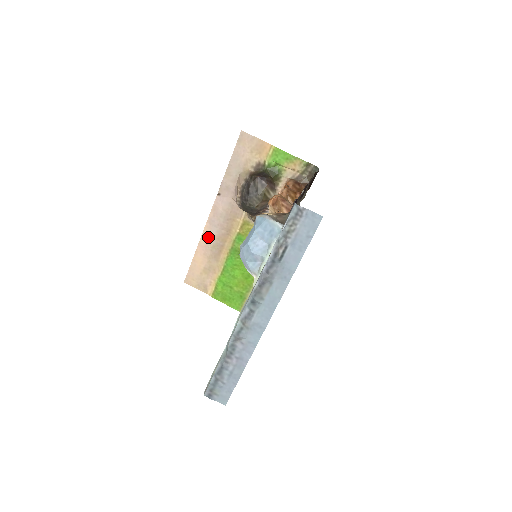
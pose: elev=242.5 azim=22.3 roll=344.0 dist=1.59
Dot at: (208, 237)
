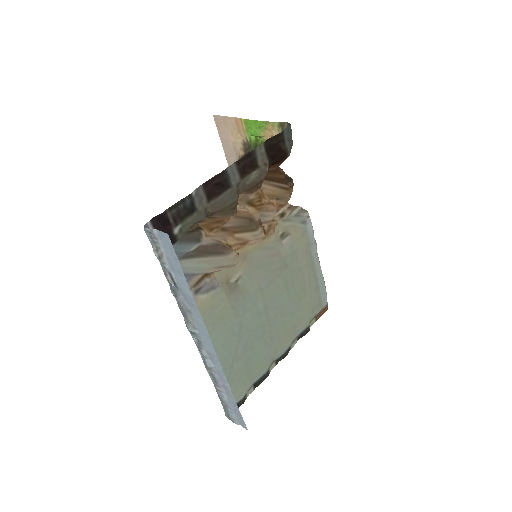
Dot at: occluded
